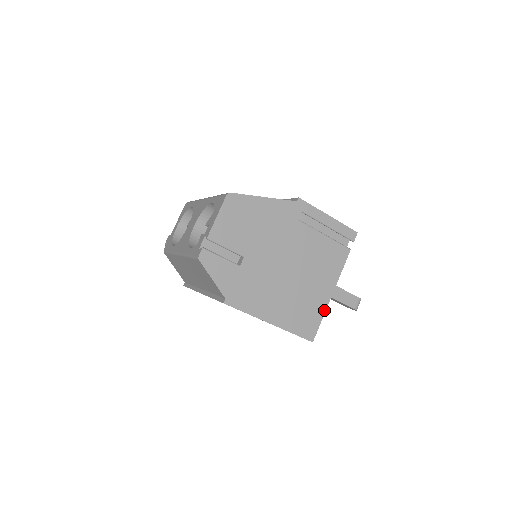
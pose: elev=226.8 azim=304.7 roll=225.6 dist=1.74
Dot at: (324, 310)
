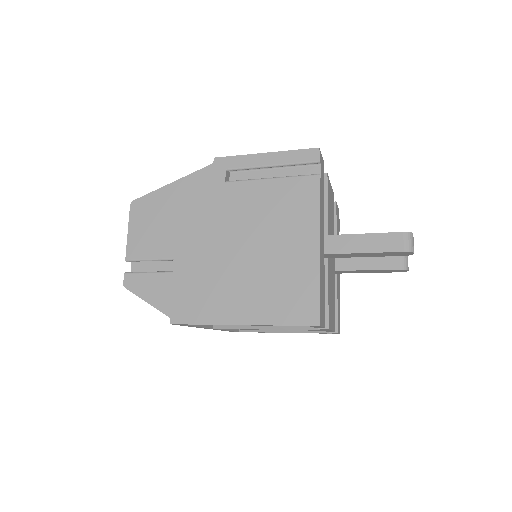
Dot at: (317, 273)
